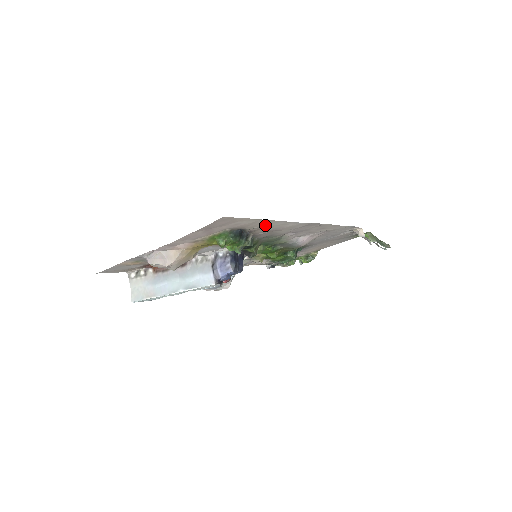
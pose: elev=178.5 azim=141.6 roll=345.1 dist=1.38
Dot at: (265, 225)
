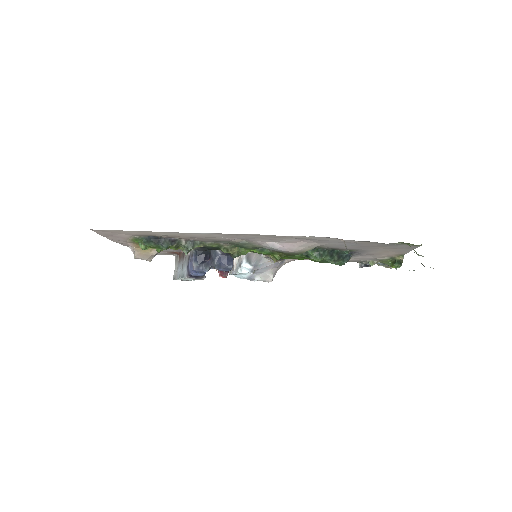
Dot at: (165, 234)
